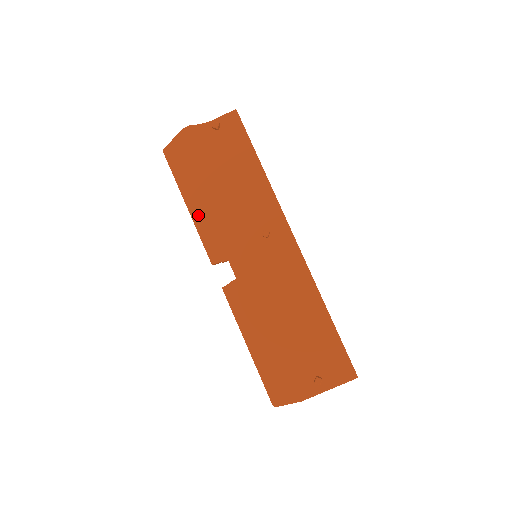
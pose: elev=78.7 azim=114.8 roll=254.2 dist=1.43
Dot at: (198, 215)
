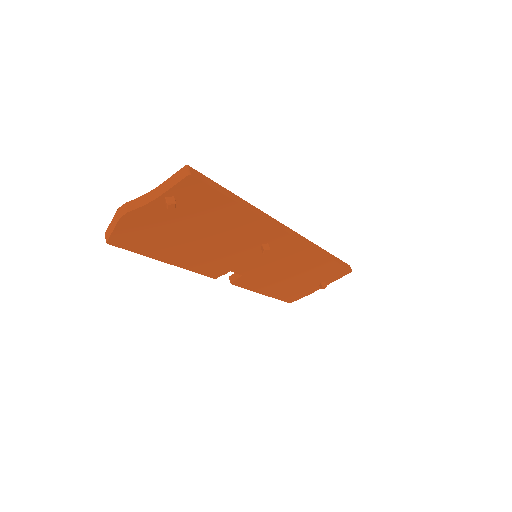
Dot at: (185, 263)
